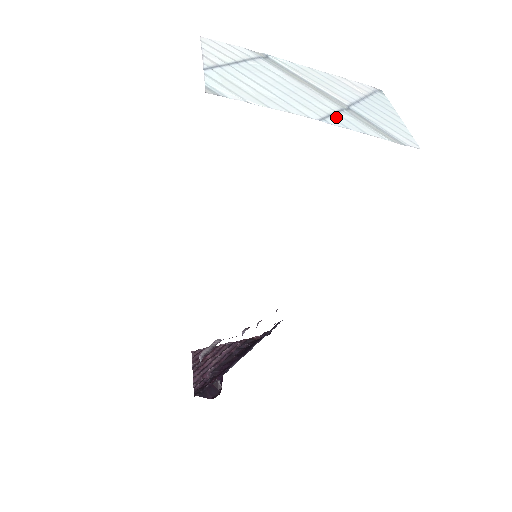
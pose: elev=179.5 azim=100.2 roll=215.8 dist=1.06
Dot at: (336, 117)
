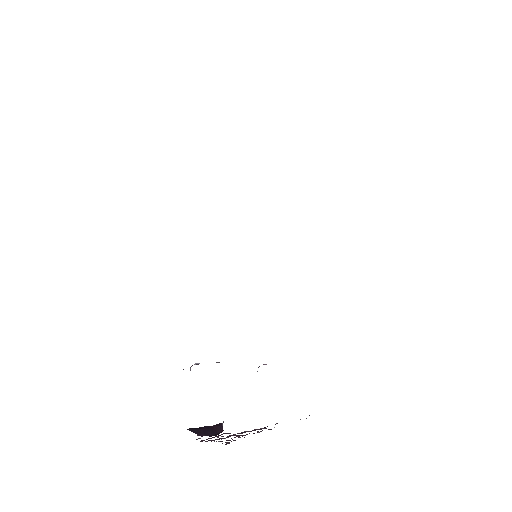
Dot at: occluded
